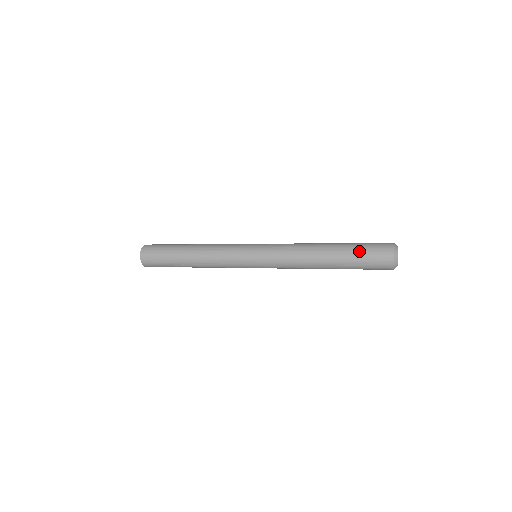
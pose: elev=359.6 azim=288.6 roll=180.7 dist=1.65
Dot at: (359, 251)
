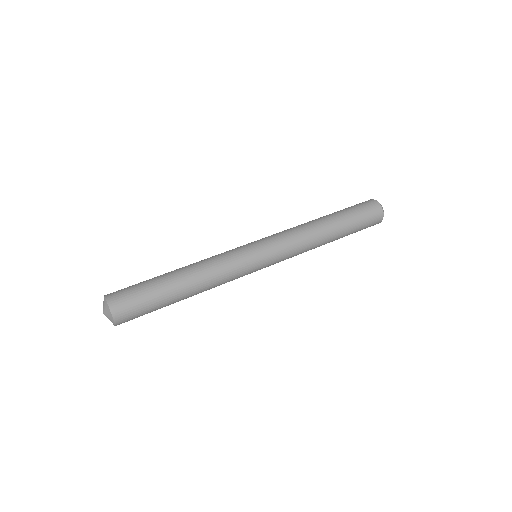
Dot at: (359, 227)
